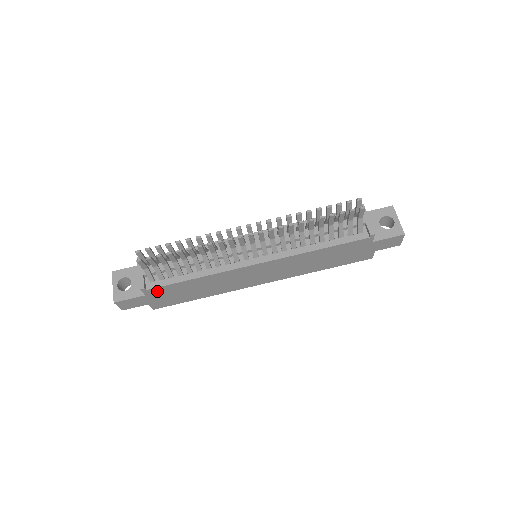
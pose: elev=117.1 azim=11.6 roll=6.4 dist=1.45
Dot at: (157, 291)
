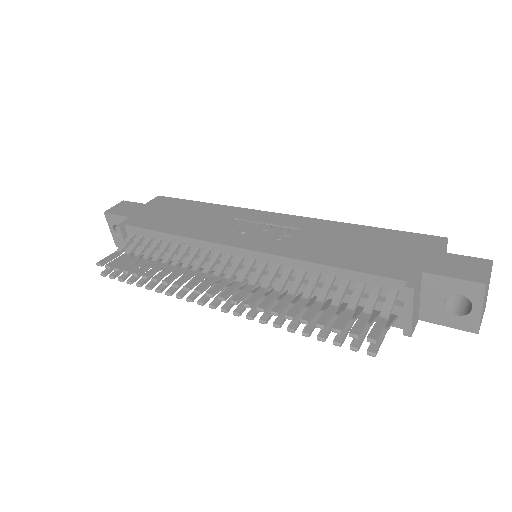
Dot at: occluded
